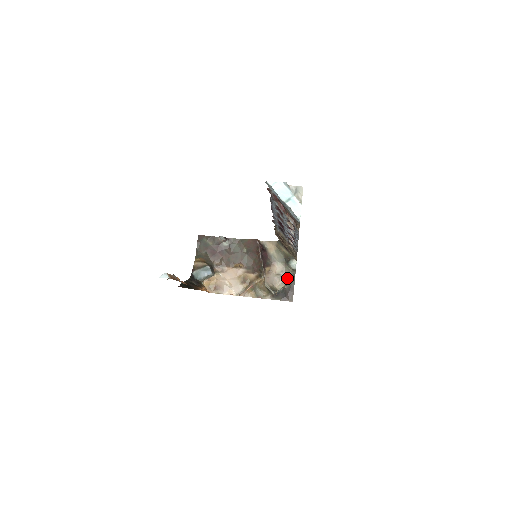
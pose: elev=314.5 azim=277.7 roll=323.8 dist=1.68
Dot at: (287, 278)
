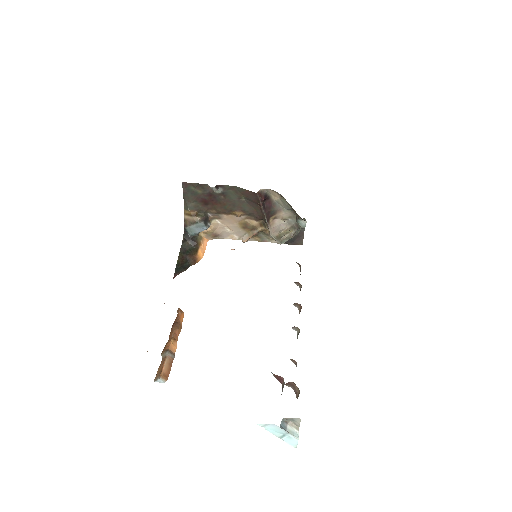
Dot at: (296, 224)
